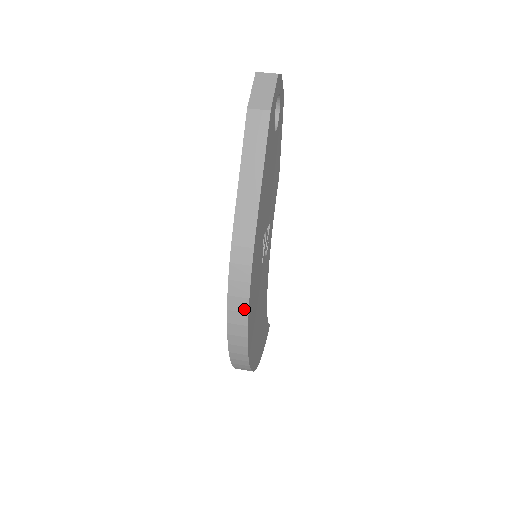
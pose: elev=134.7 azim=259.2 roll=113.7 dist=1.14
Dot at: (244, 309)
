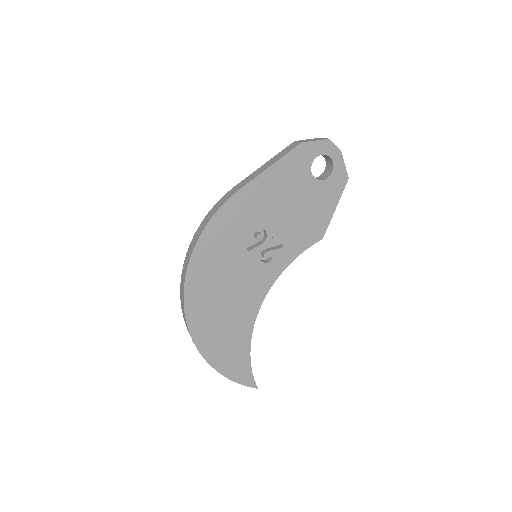
Dot at: (200, 233)
